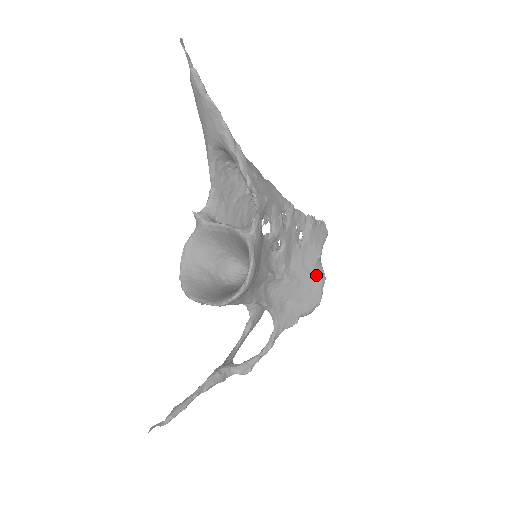
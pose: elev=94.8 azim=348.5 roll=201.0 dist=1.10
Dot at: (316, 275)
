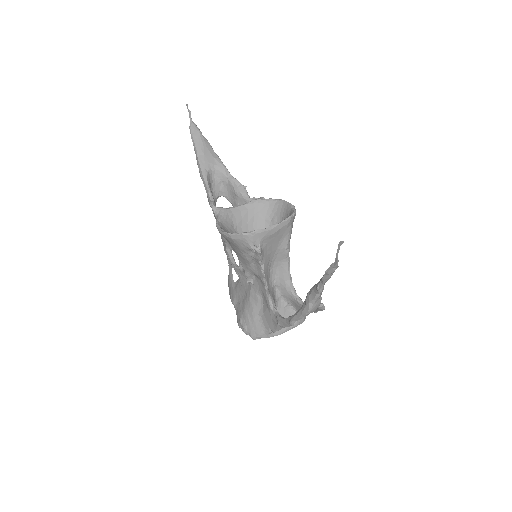
Dot at: occluded
